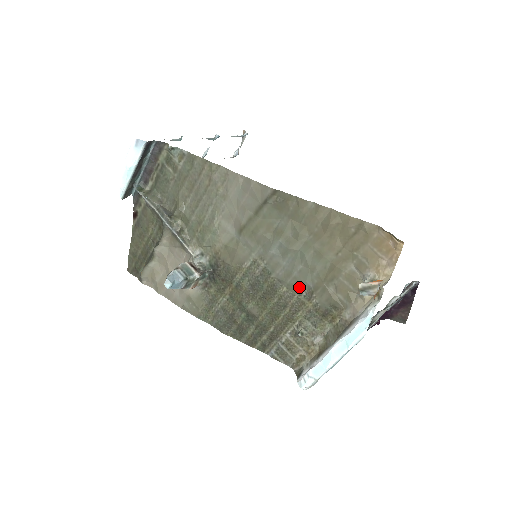
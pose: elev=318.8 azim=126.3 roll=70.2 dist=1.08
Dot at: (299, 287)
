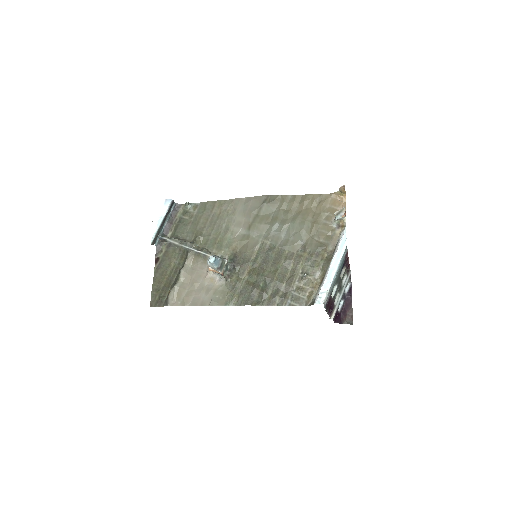
Dot at: (296, 246)
